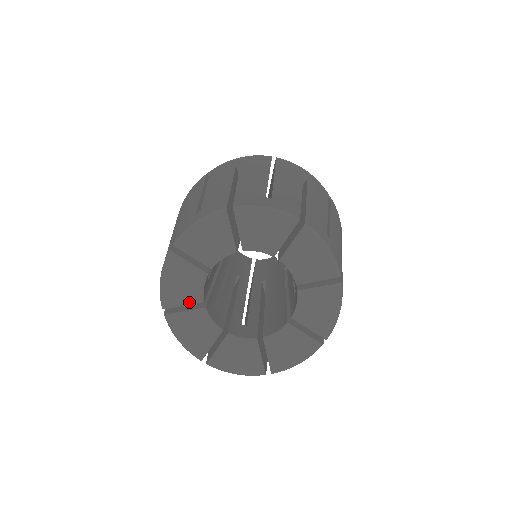
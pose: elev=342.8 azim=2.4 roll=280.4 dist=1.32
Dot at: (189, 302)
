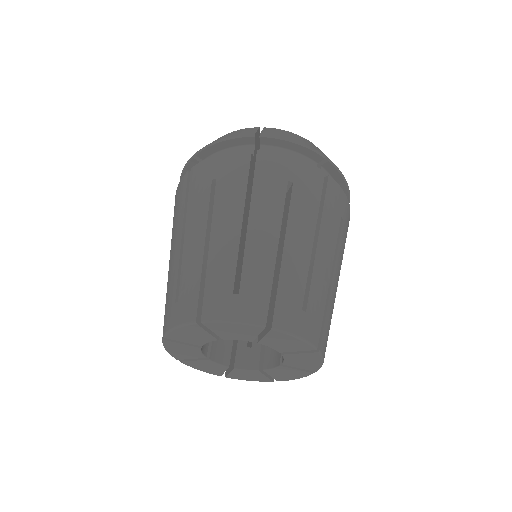
Dot at: (190, 343)
